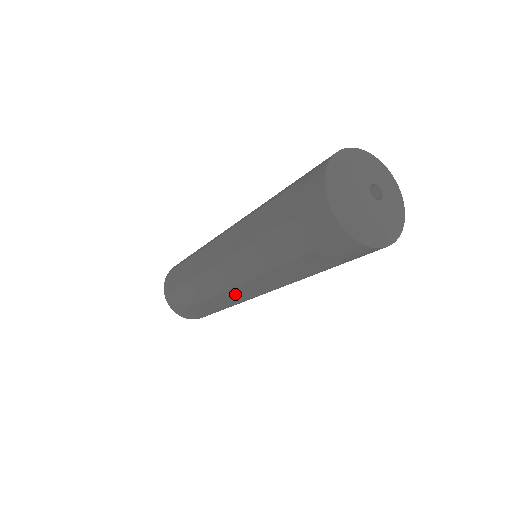
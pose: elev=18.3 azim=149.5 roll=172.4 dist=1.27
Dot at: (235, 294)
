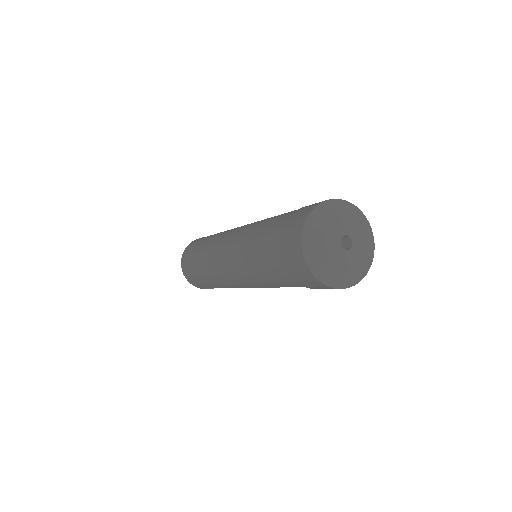
Dot at: occluded
